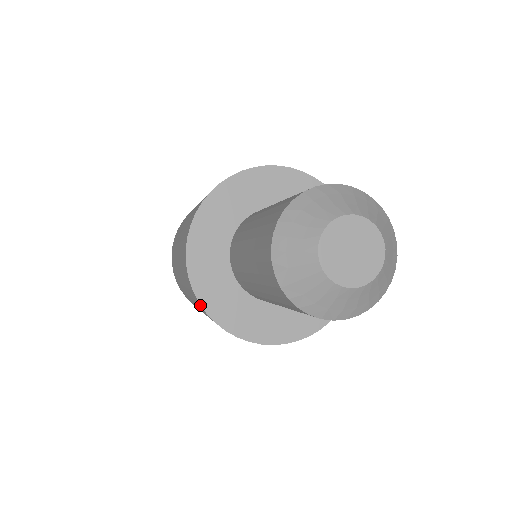
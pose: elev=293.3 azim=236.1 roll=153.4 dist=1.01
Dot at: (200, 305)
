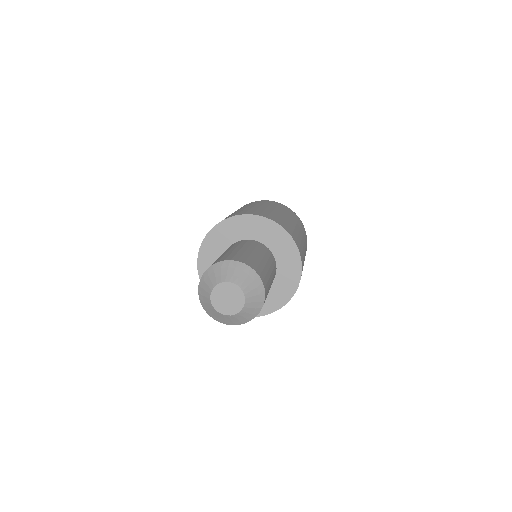
Dot at: (198, 256)
